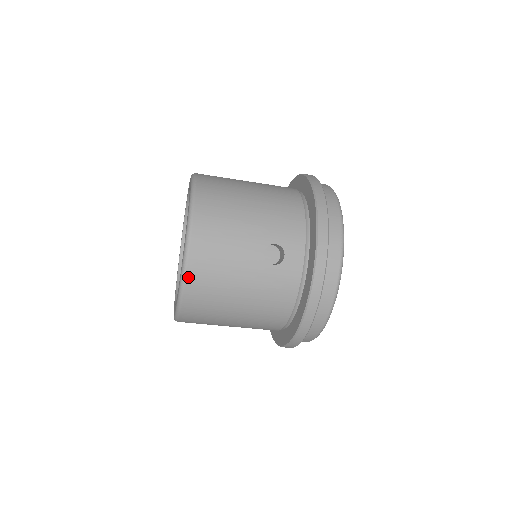
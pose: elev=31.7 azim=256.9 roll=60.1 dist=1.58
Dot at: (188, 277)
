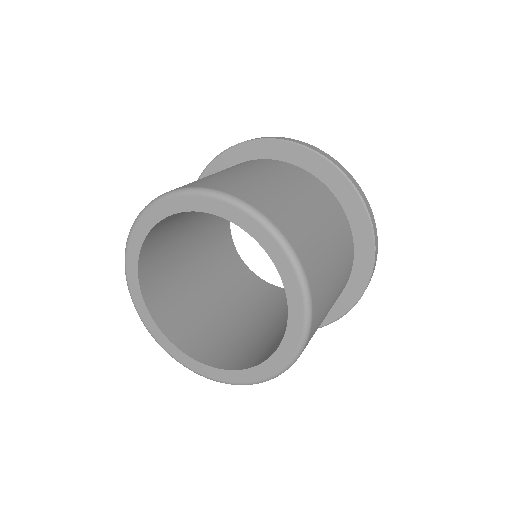
Dot at: occluded
